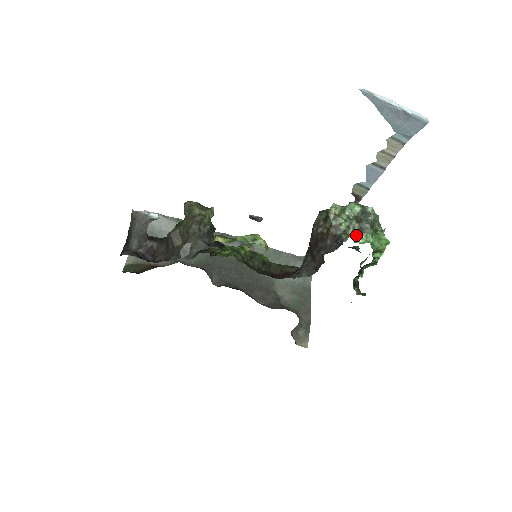
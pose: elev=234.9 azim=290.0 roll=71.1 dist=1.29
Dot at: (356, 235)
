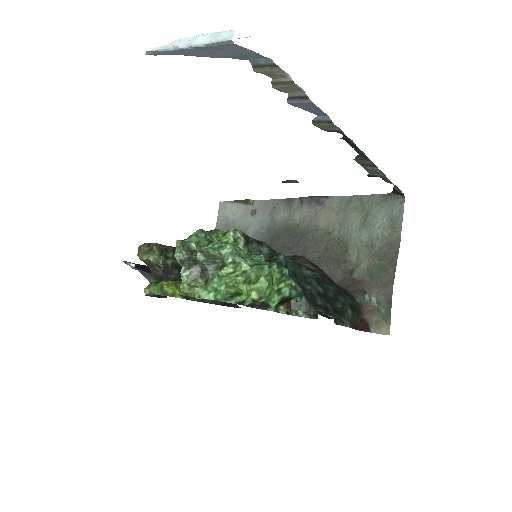
Dot at: (188, 289)
